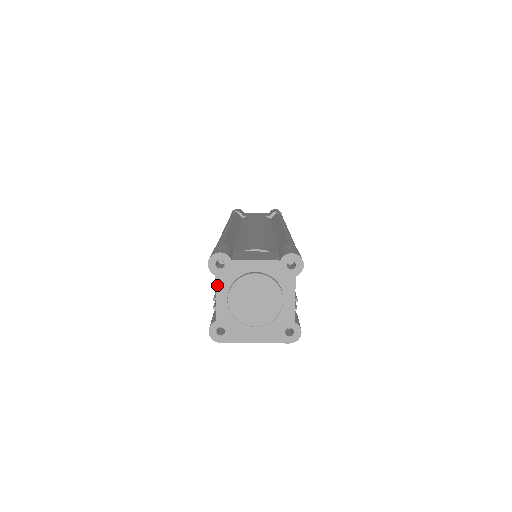
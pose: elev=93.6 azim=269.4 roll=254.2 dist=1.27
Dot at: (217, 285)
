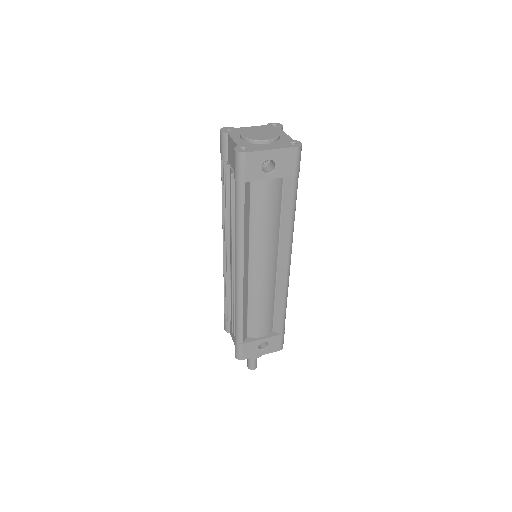
Dot at: (231, 135)
